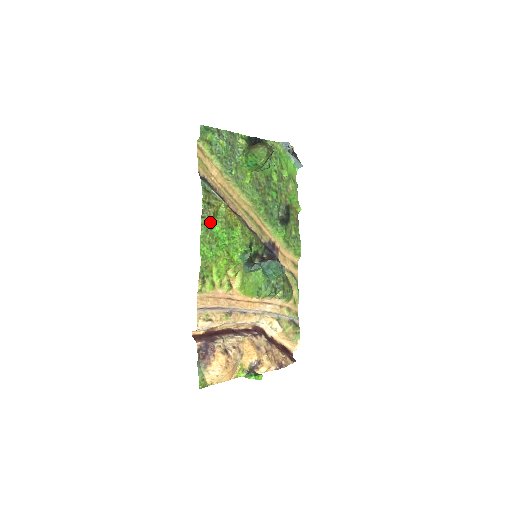
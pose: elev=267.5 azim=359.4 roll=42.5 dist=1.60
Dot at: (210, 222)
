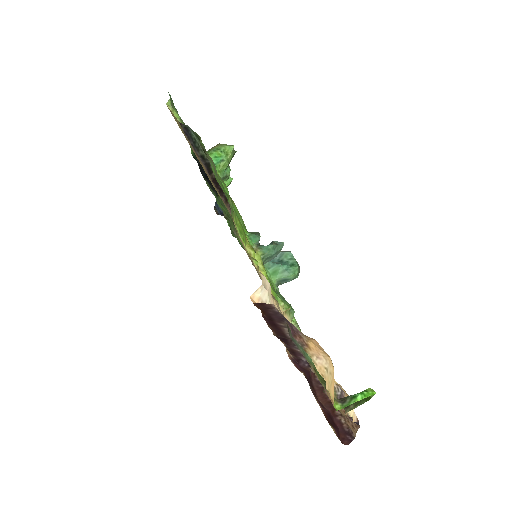
Dot at: (215, 166)
